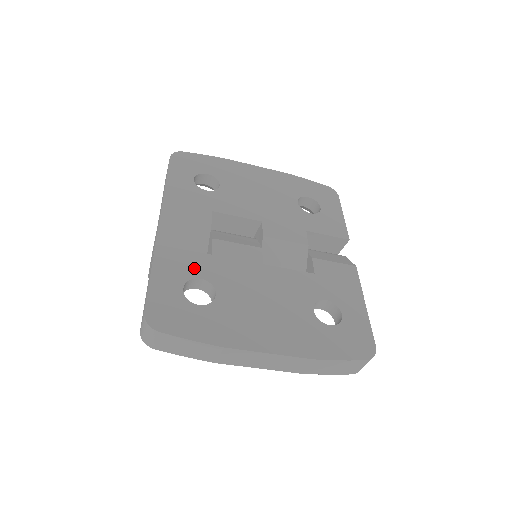
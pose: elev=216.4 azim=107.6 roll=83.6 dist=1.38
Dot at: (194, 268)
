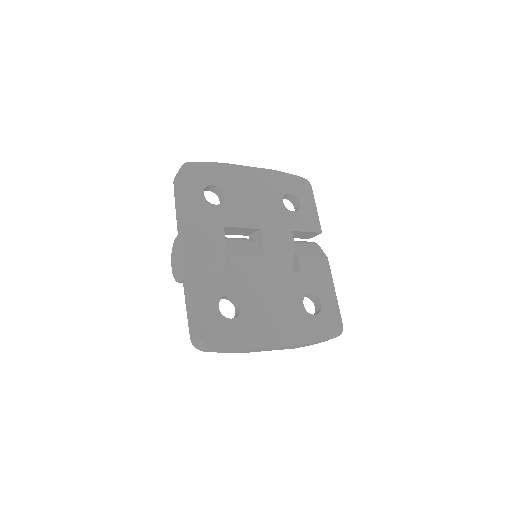
Dot at: (222, 287)
